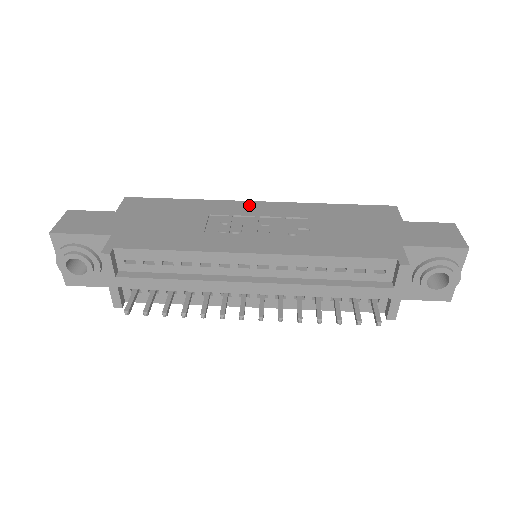
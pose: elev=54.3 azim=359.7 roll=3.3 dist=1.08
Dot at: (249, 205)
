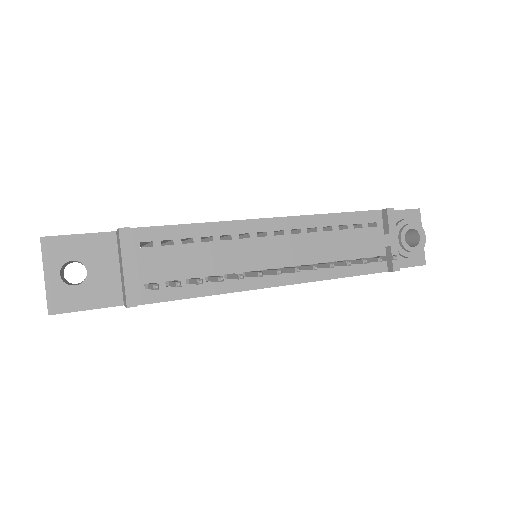
Dot at: occluded
